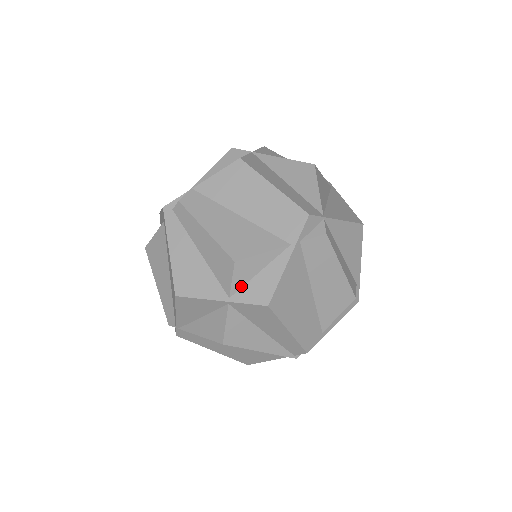
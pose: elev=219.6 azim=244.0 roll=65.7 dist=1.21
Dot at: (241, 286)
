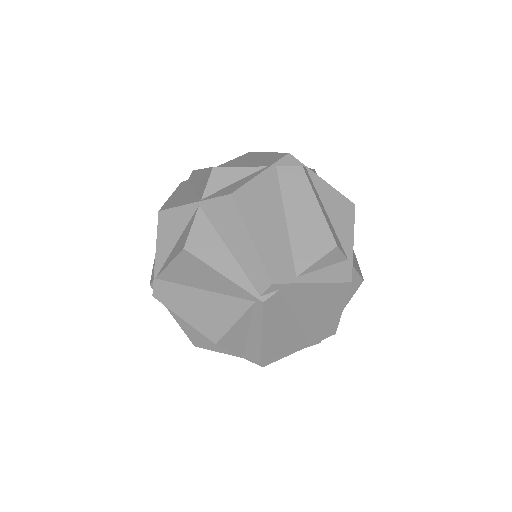
Dot at: (215, 192)
